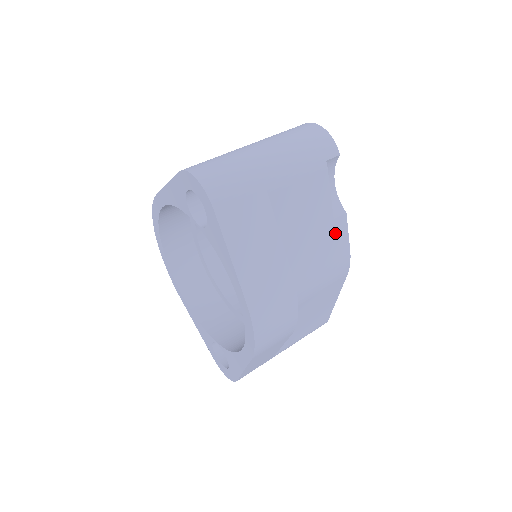
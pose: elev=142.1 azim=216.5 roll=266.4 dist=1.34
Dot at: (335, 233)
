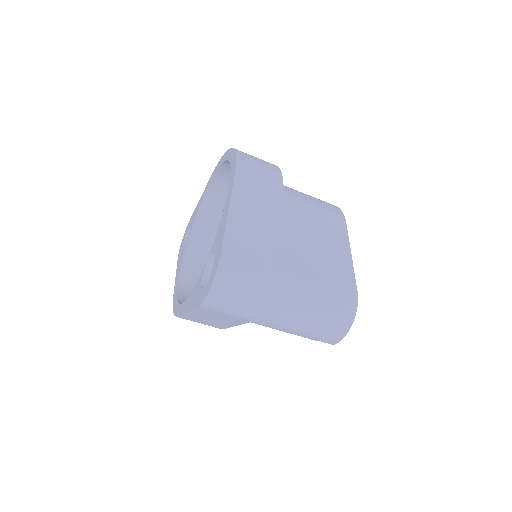
Dot at: occluded
